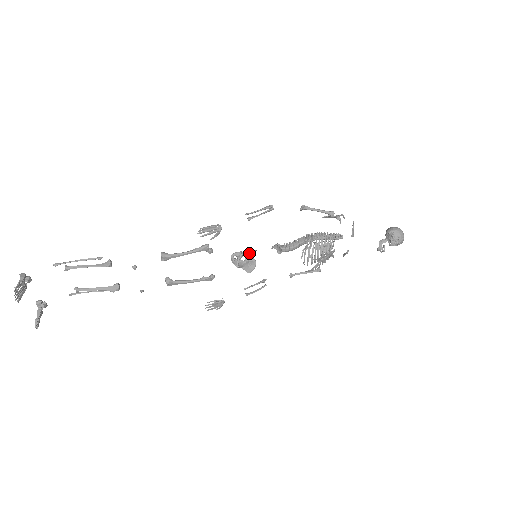
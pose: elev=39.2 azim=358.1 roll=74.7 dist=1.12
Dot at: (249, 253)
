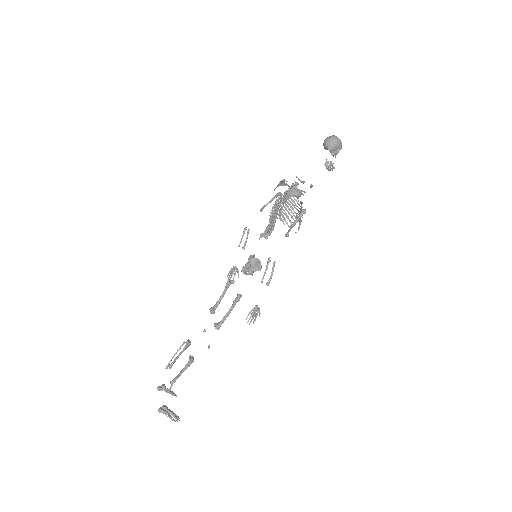
Dot at: occluded
